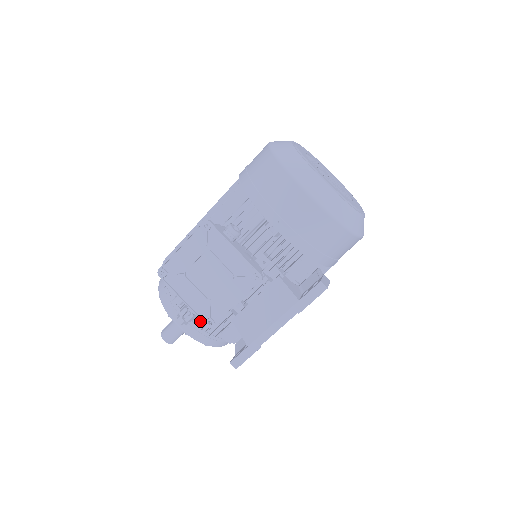
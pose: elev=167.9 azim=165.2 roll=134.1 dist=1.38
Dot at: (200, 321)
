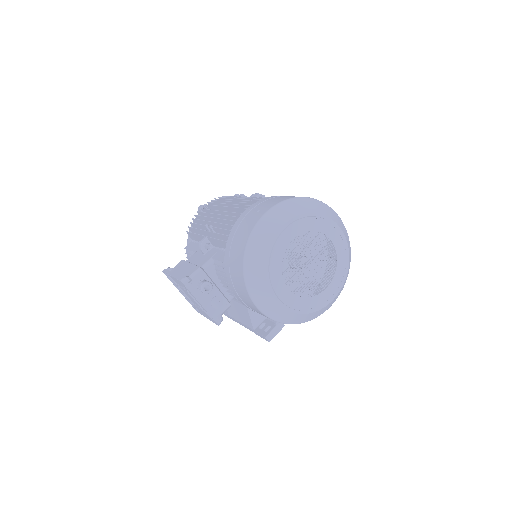
Dot at: occluded
